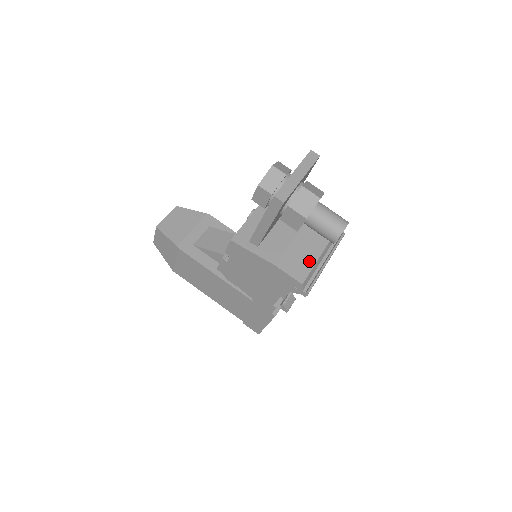
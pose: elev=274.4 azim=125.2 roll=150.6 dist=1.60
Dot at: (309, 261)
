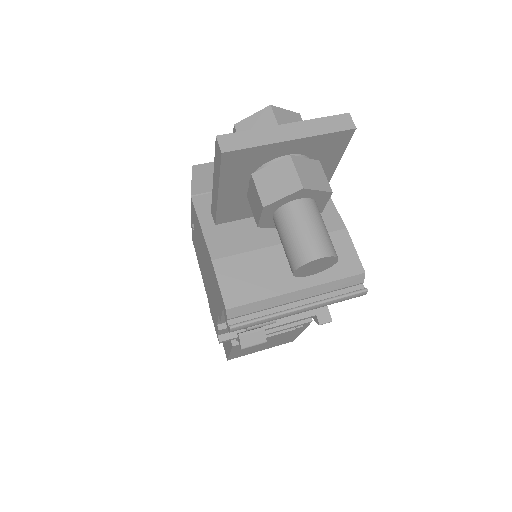
Dot at: (267, 287)
